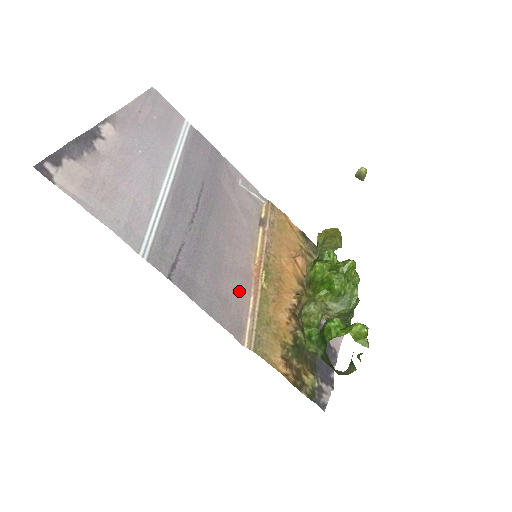
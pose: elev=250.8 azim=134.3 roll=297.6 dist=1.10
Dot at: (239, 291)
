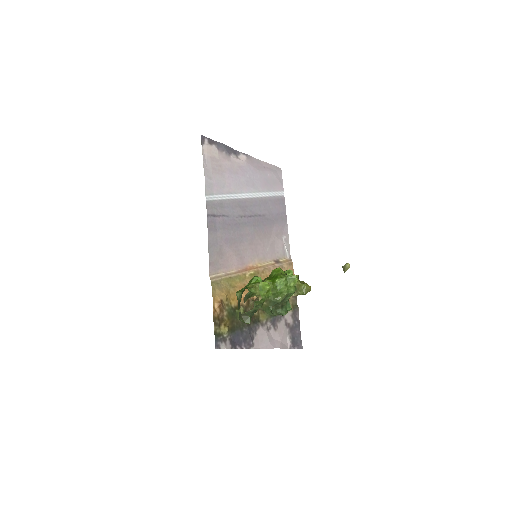
Dot at: (232, 260)
